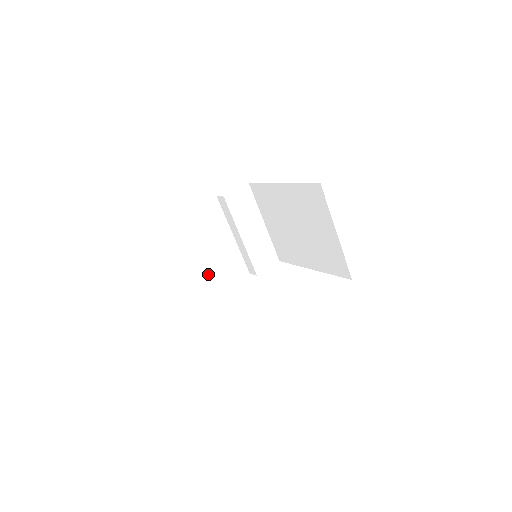
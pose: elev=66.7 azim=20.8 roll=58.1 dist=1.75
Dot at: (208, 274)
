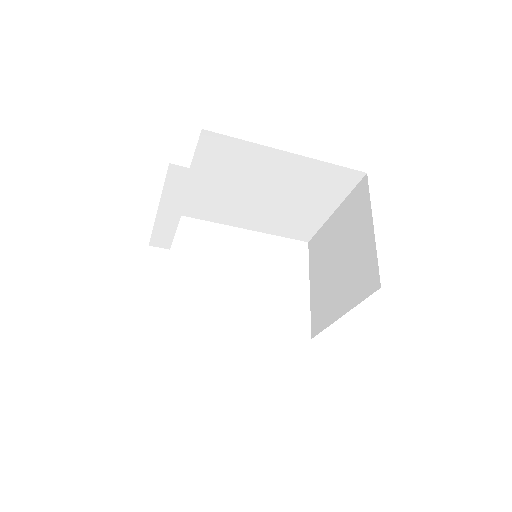
Dot at: occluded
